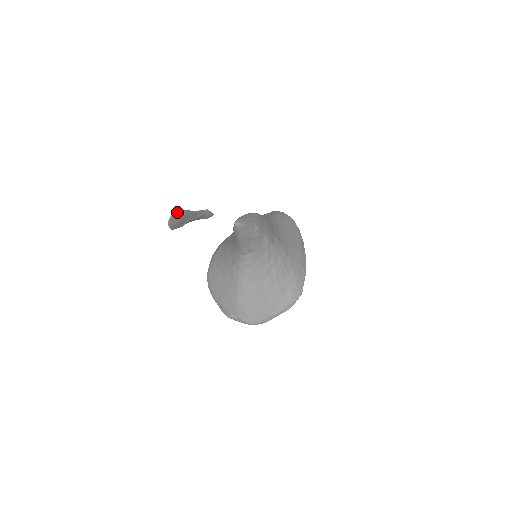
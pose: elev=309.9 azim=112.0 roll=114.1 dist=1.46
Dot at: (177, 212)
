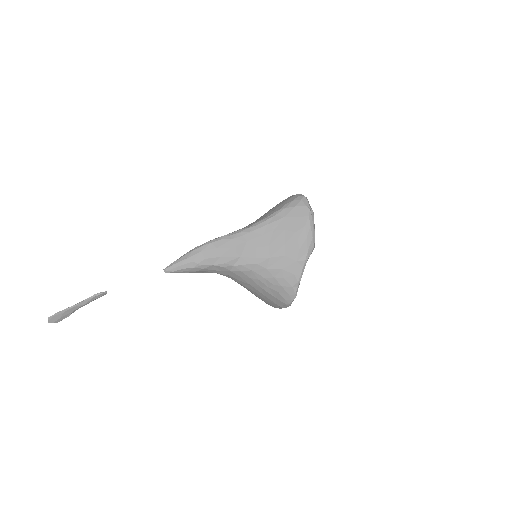
Dot at: (53, 316)
